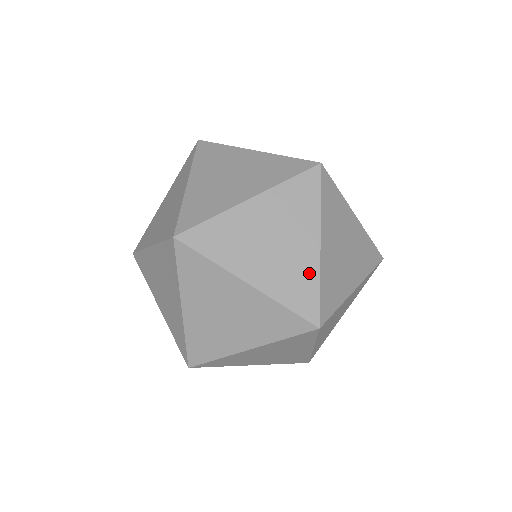
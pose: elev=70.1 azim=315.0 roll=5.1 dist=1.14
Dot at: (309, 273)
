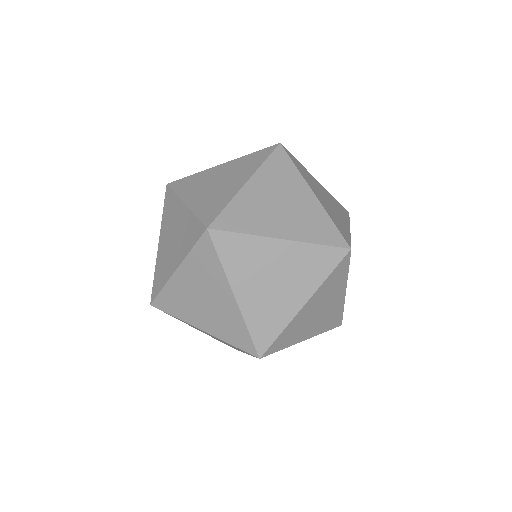
Dot at: occluded
